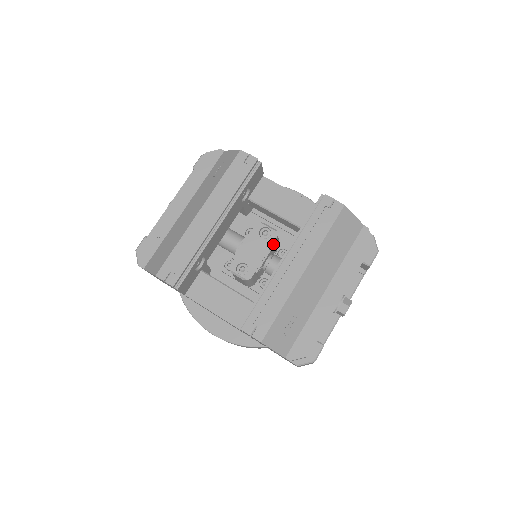
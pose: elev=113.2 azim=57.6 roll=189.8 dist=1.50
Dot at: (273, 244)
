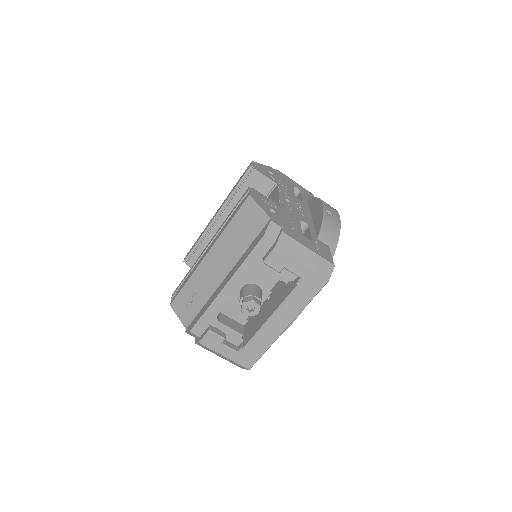
Dot at: occluded
